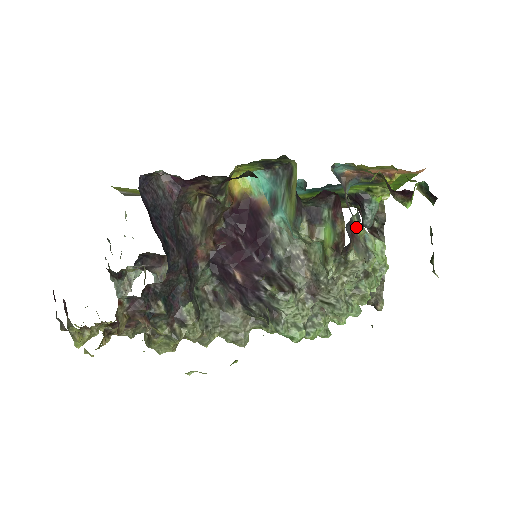
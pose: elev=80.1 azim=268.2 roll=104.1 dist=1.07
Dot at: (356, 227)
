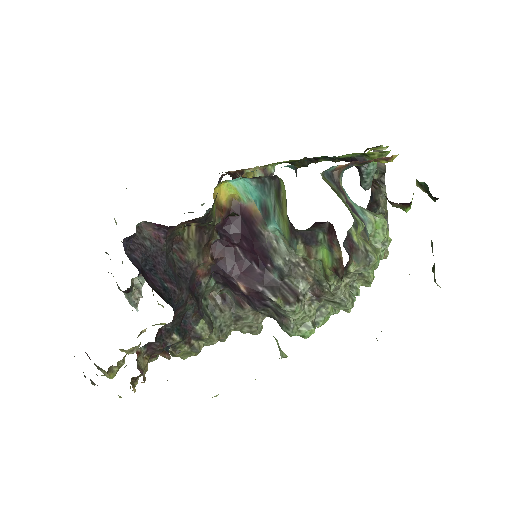
Dot at: (354, 237)
